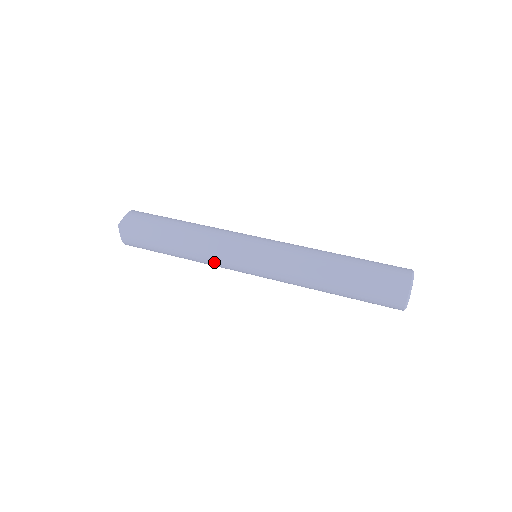
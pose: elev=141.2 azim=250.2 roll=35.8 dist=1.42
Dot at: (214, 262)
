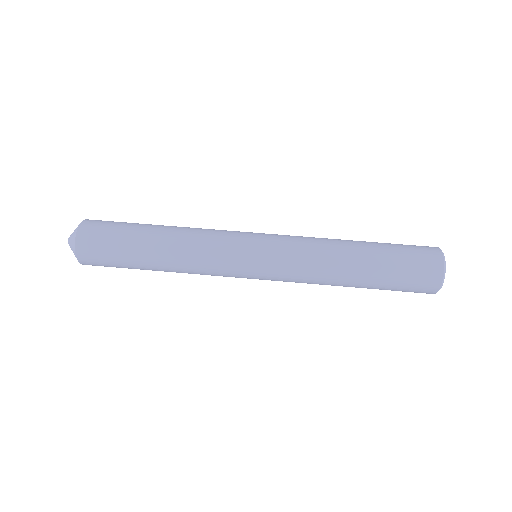
Dot at: (208, 273)
